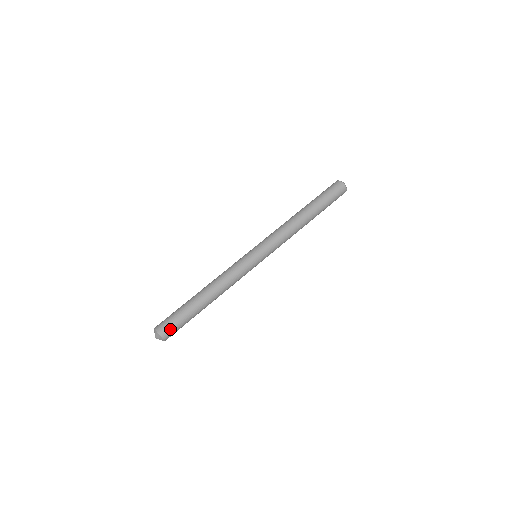
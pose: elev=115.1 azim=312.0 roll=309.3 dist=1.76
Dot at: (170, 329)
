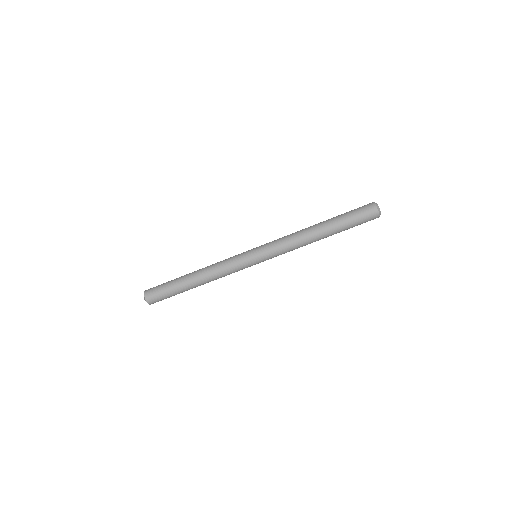
Dot at: (154, 295)
